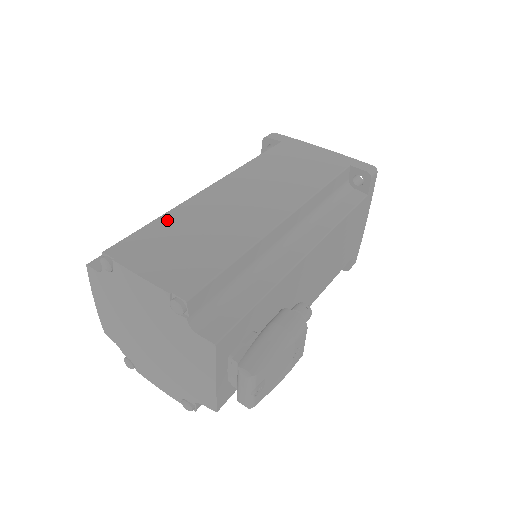
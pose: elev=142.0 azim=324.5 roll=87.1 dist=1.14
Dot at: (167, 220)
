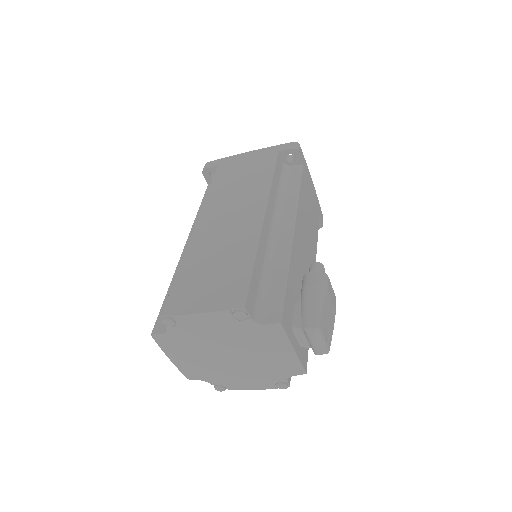
Dot at: (186, 268)
